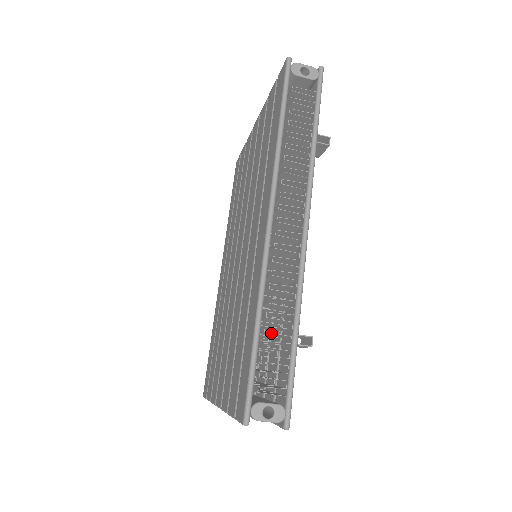
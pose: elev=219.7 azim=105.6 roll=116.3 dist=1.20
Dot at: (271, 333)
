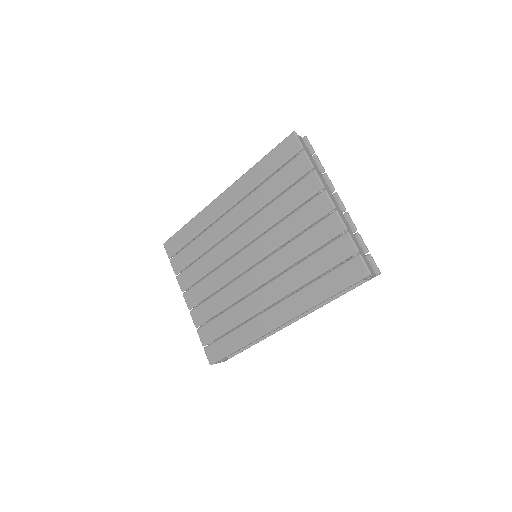
Dot at: occluded
